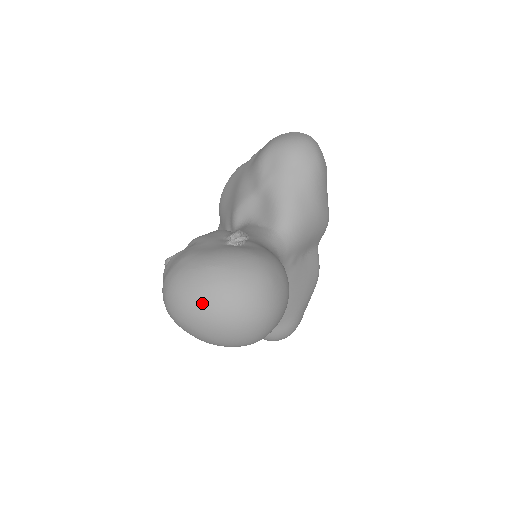
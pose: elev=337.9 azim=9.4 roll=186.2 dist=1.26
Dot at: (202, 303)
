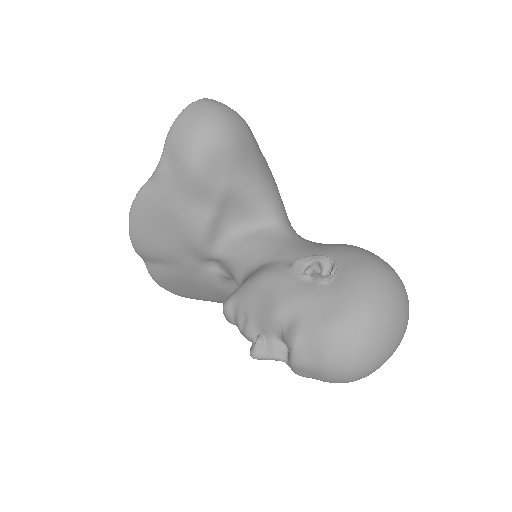
Dot at: (390, 346)
